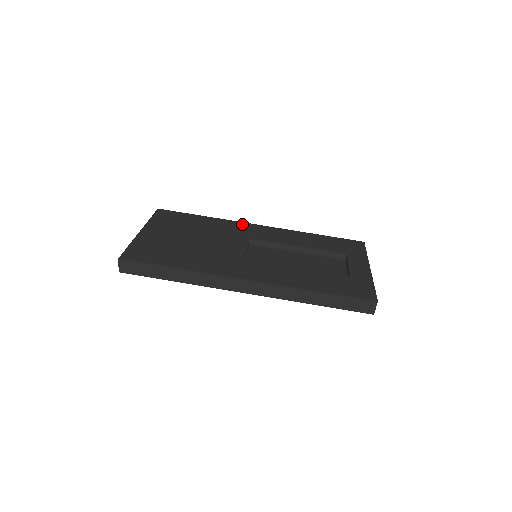
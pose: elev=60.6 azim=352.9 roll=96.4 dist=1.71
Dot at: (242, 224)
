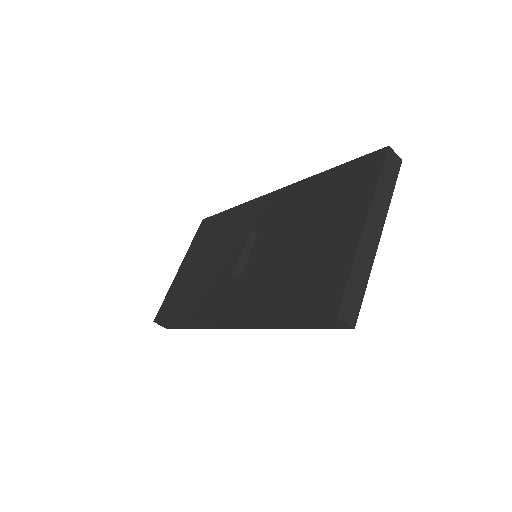
Dot at: (255, 203)
